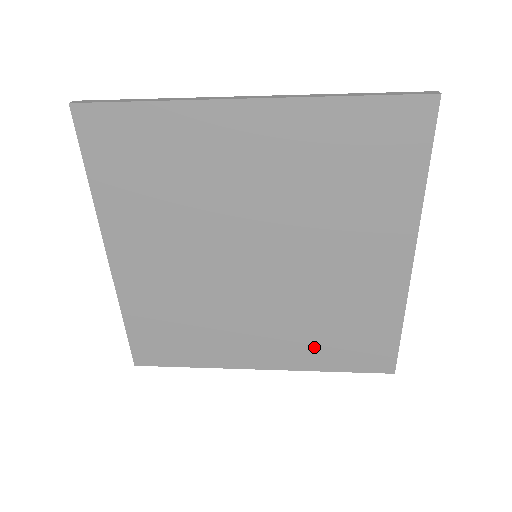
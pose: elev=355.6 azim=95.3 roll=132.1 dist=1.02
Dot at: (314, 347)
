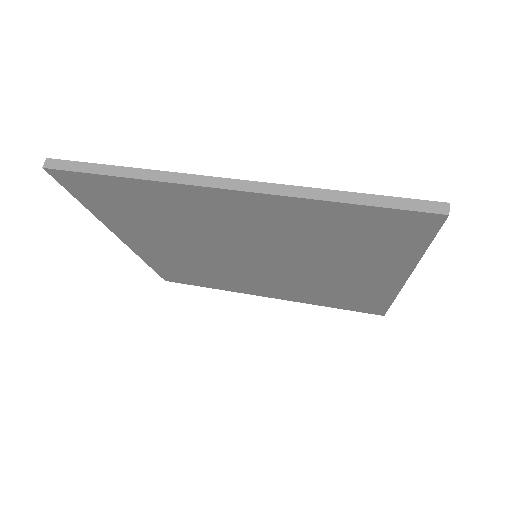
Dot at: (313, 297)
